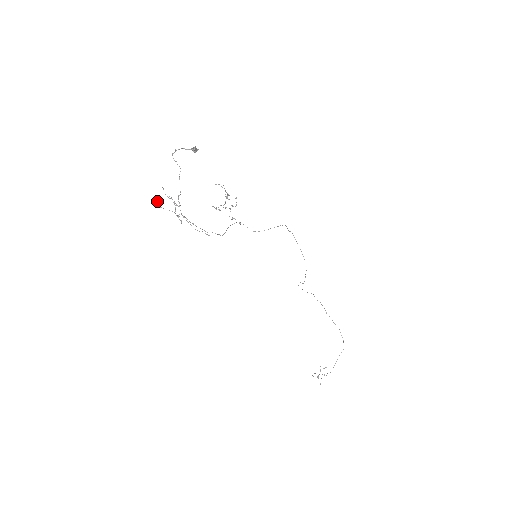
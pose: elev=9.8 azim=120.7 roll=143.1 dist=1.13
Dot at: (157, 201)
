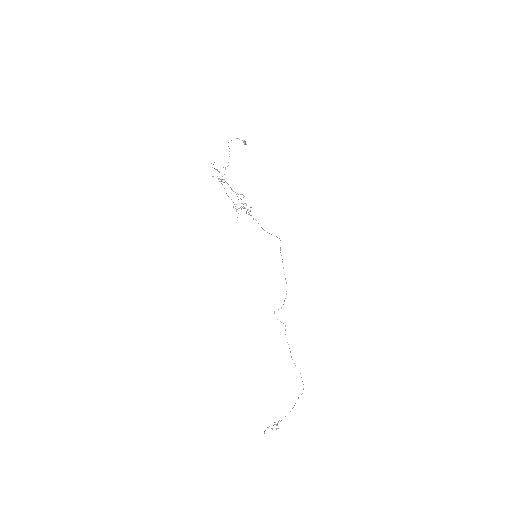
Dot at: (211, 163)
